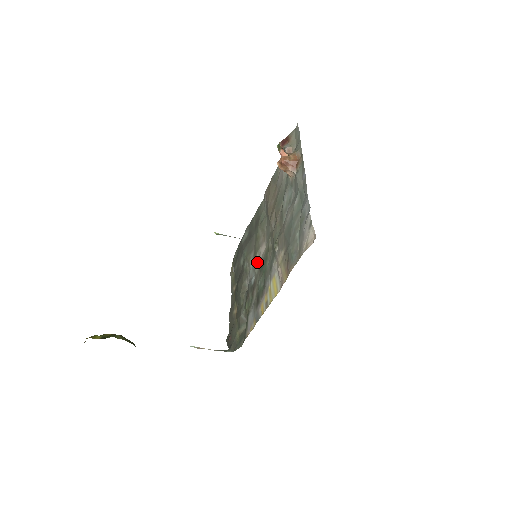
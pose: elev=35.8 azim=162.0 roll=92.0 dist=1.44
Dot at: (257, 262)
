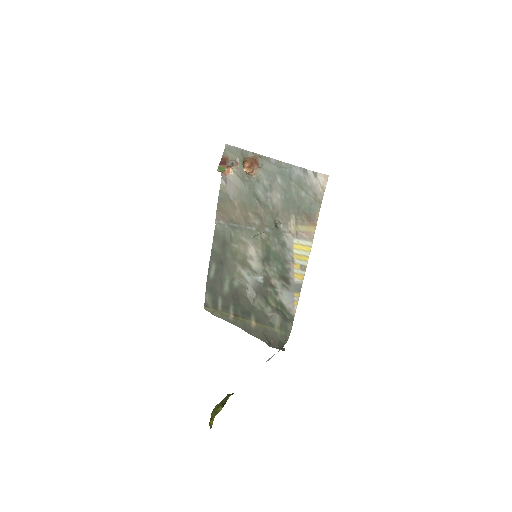
Dot at: (254, 264)
